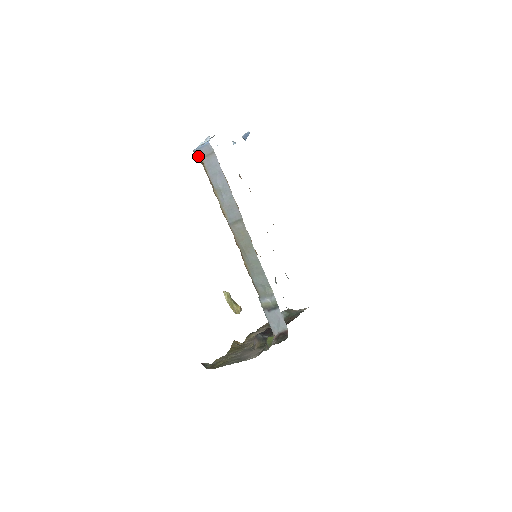
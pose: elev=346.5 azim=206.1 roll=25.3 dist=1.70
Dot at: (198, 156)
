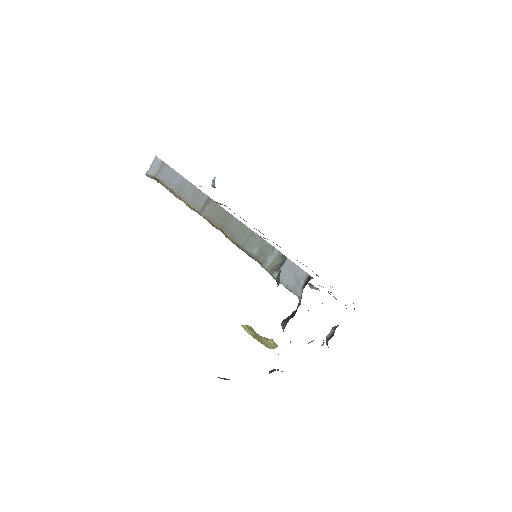
Dot at: (152, 177)
